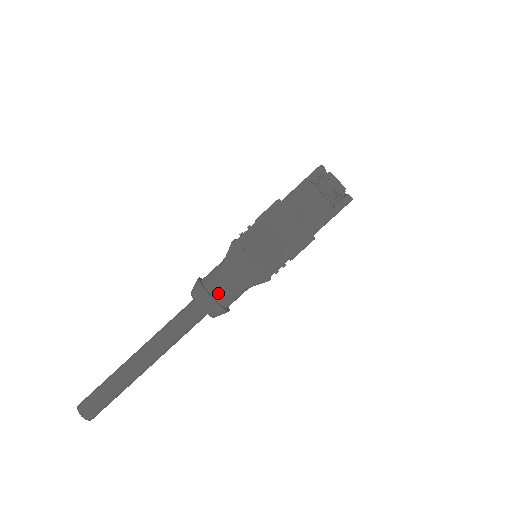
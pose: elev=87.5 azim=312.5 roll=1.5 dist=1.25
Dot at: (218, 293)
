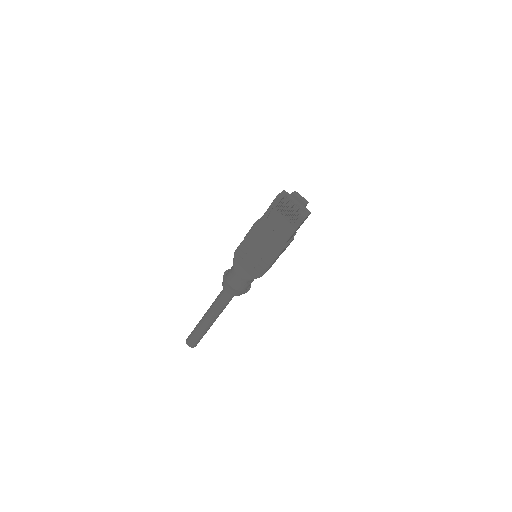
Dot at: (234, 285)
